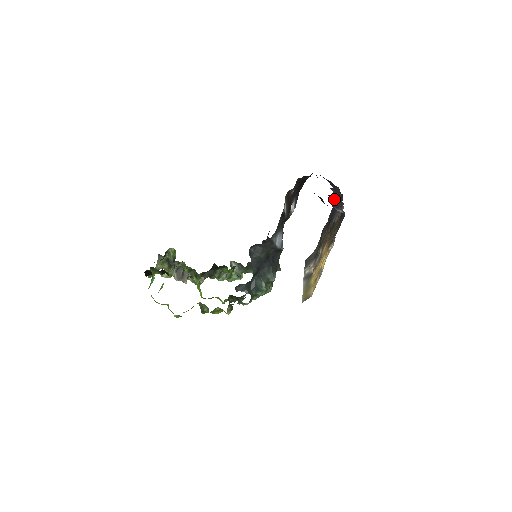
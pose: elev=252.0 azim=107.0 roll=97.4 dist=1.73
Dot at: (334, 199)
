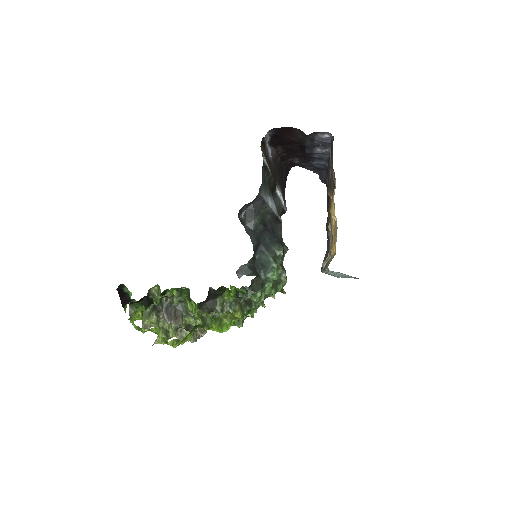
Dot at: (318, 151)
